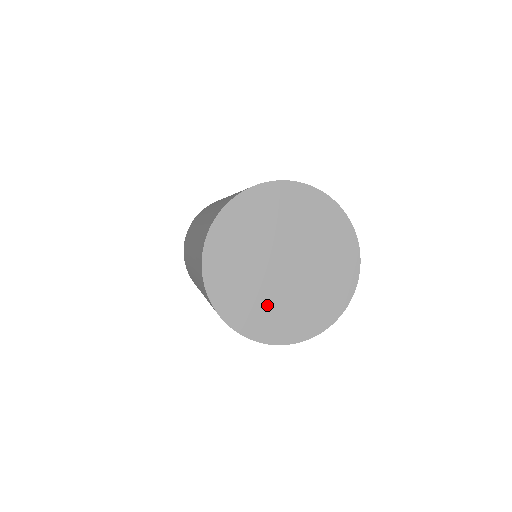
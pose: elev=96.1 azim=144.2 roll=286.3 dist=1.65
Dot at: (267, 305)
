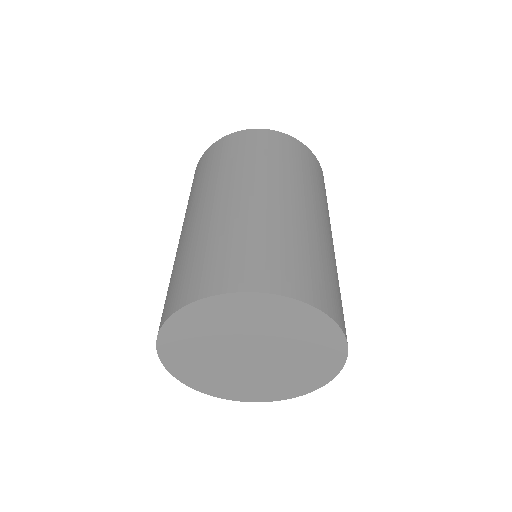
Dot at: (209, 368)
